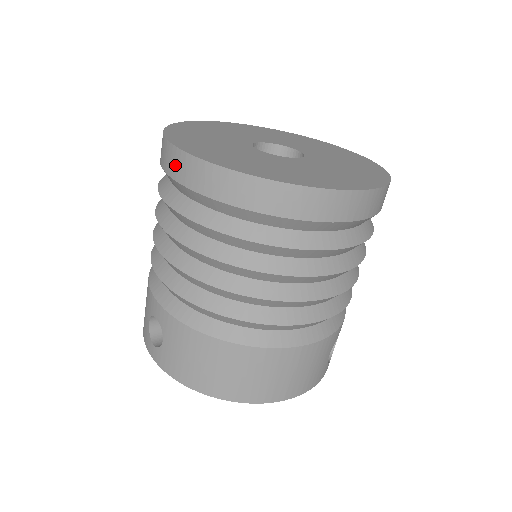
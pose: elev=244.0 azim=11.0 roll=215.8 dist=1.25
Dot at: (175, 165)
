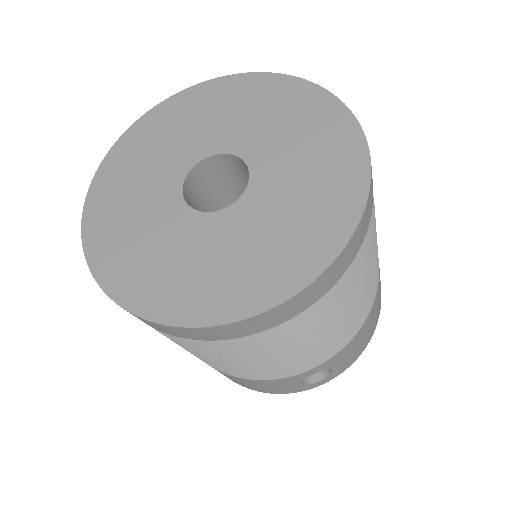
Dot at: occluded
